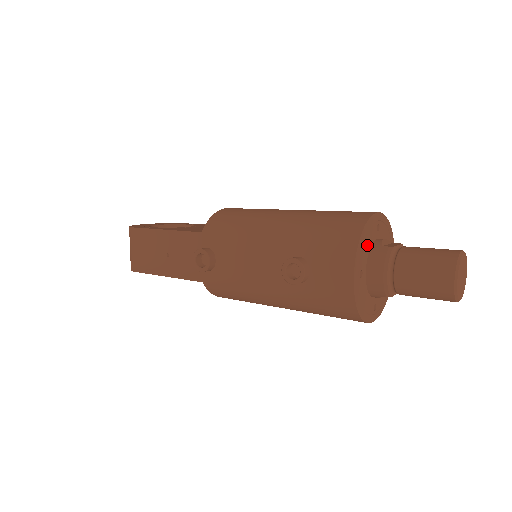
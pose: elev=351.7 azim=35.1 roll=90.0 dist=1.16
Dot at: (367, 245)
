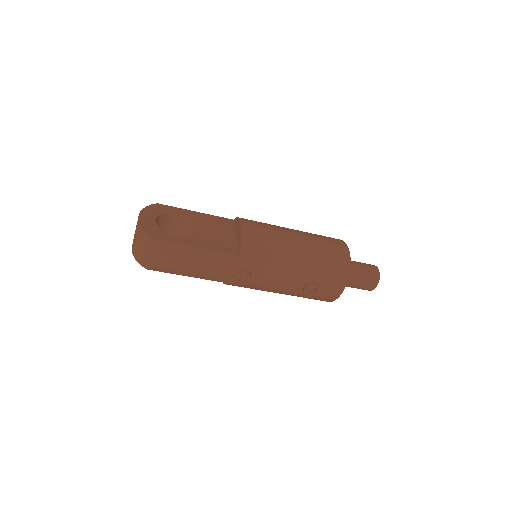
Dot at: occluded
